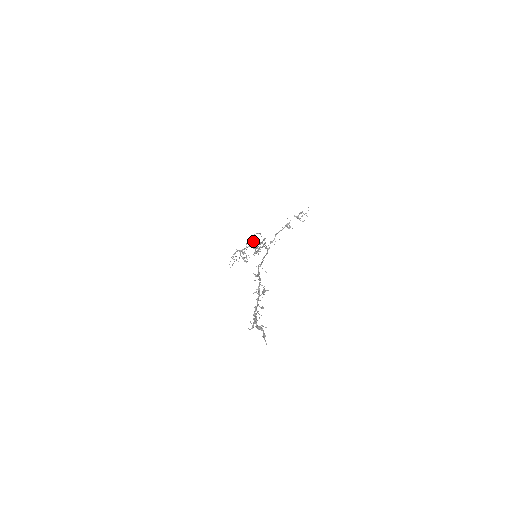
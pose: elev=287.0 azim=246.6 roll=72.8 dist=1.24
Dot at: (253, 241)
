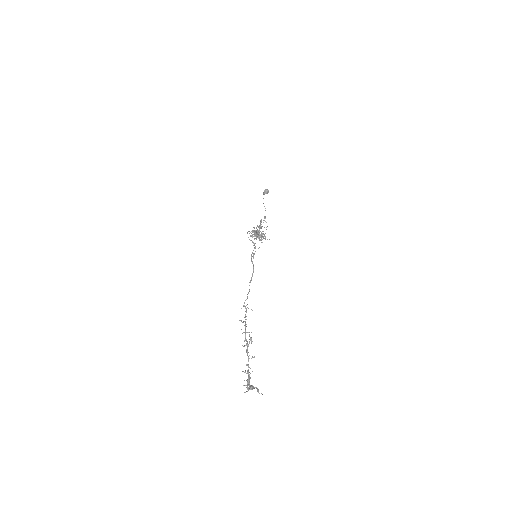
Dot at: (253, 231)
